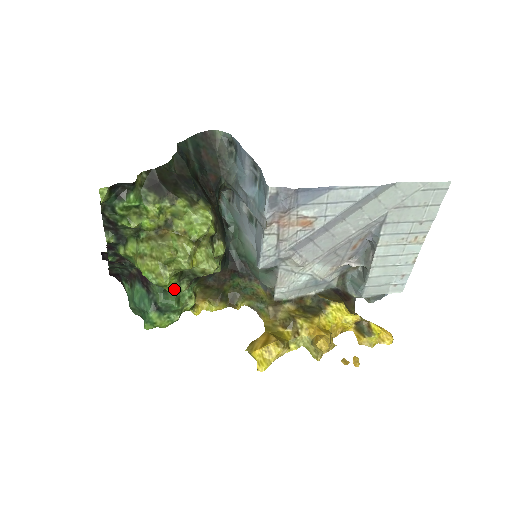
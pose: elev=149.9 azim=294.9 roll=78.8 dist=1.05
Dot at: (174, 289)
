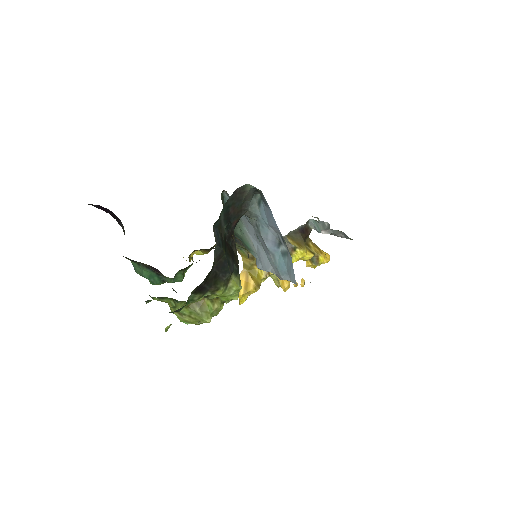
Dot at: occluded
